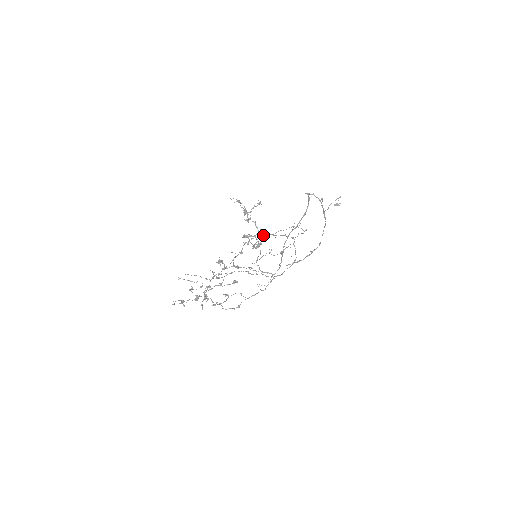
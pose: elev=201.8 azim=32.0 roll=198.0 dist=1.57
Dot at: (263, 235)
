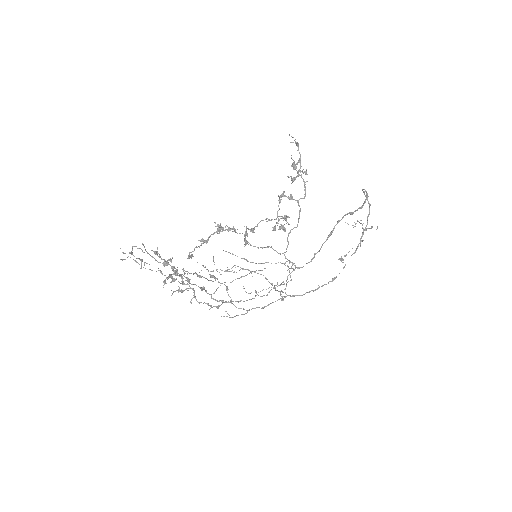
Dot at: (245, 259)
